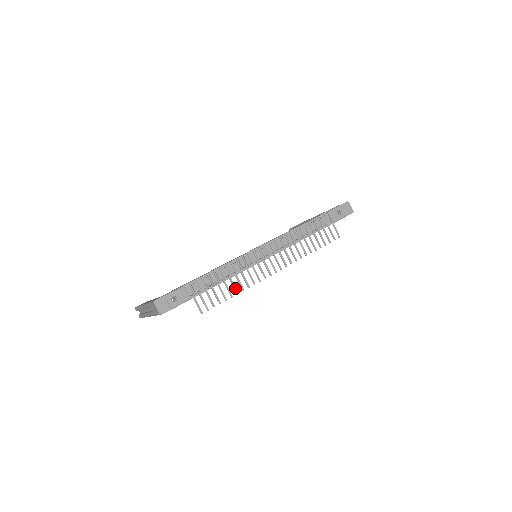
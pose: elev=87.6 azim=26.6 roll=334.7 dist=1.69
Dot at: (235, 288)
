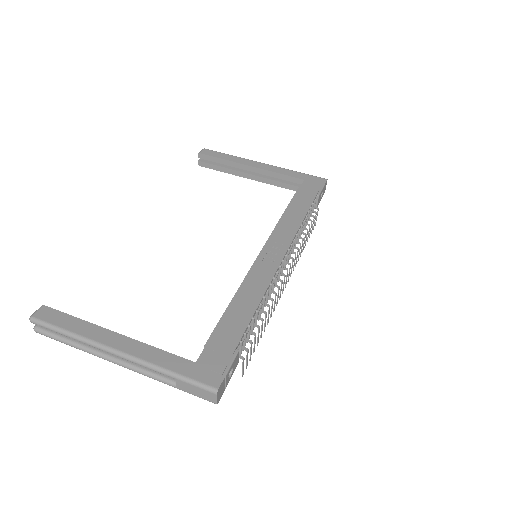
Dot at: (265, 325)
